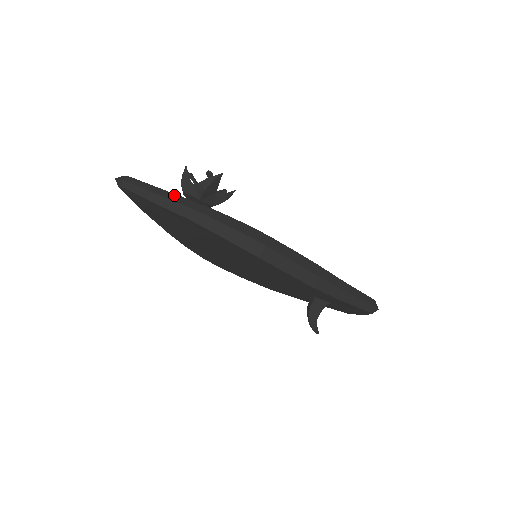
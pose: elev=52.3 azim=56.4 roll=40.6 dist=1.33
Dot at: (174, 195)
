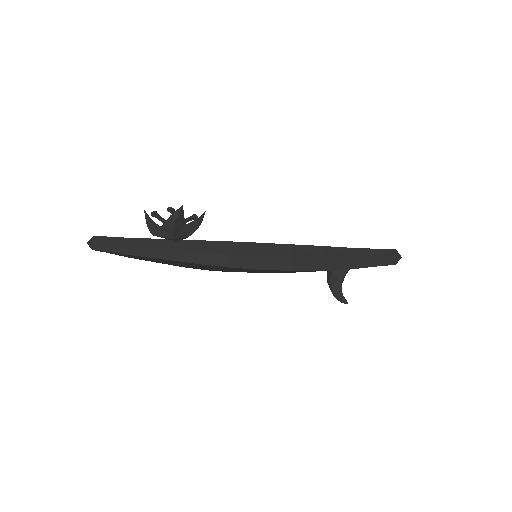
Dot at: (147, 240)
